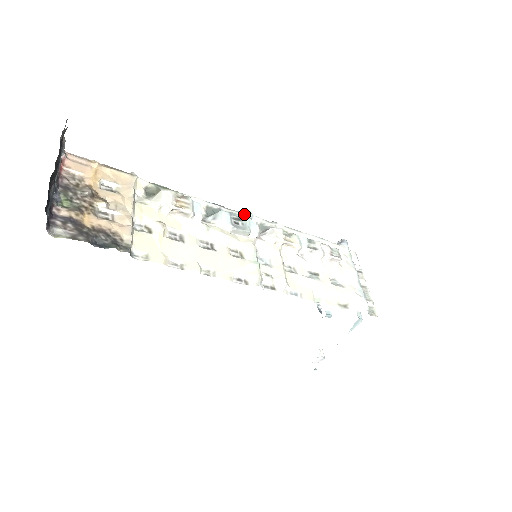
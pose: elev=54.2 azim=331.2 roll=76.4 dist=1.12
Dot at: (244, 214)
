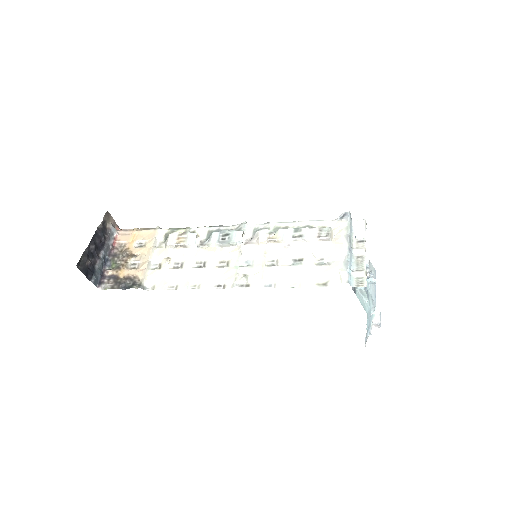
Dot at: (238, 226)
